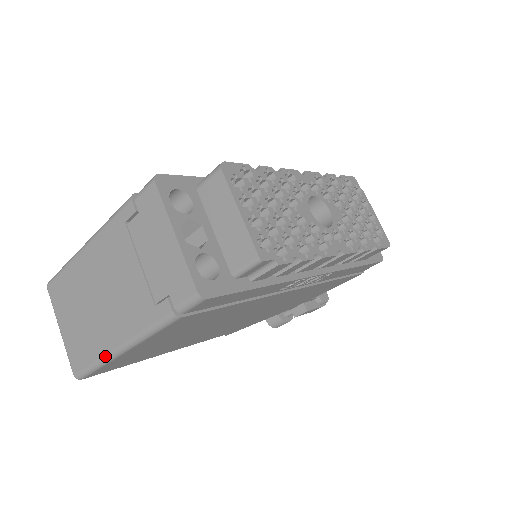
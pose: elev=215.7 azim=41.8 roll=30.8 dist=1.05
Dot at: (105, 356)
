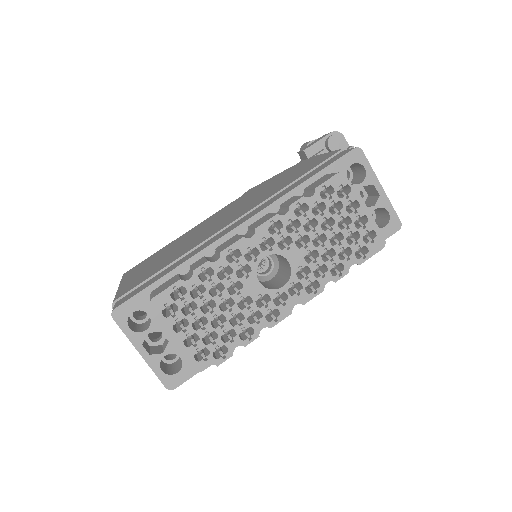
Dot at: occluded
